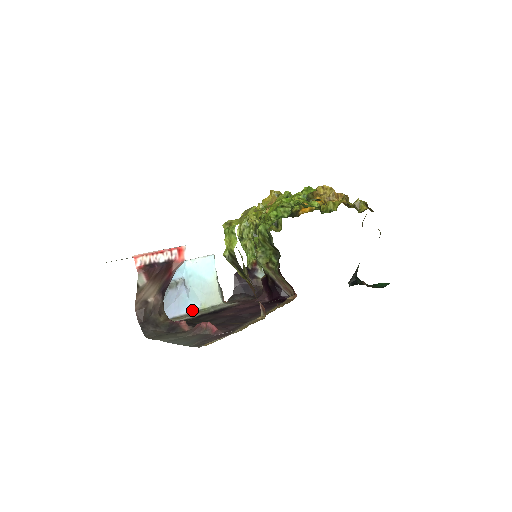
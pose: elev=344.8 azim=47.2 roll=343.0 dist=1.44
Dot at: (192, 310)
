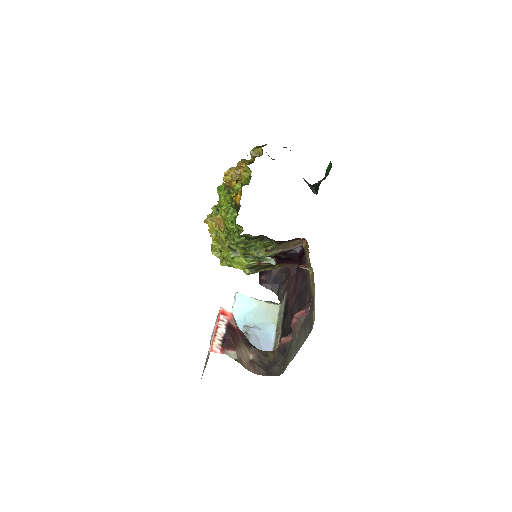
Dot at: (274, 332)
